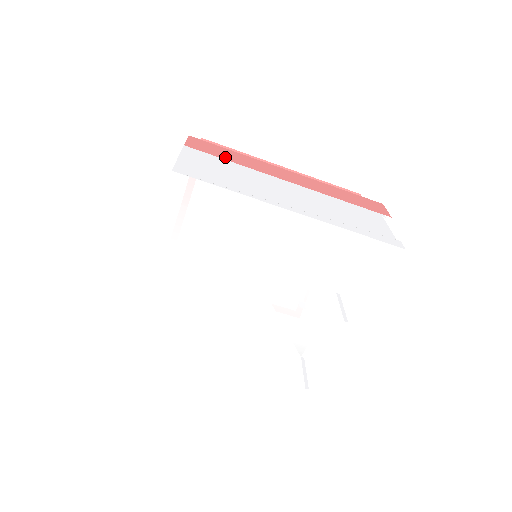
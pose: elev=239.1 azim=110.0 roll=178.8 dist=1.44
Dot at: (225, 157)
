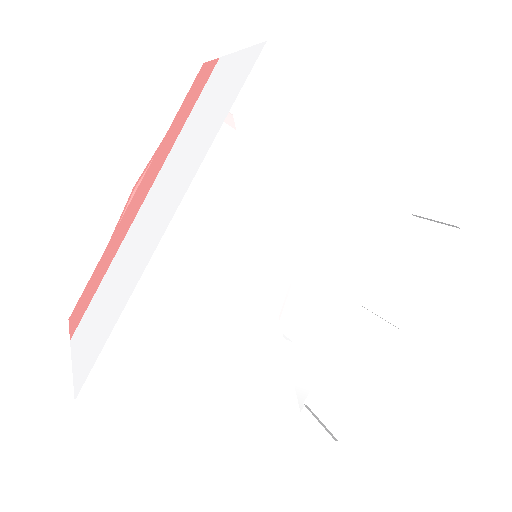
Dot at: (263, 93)
